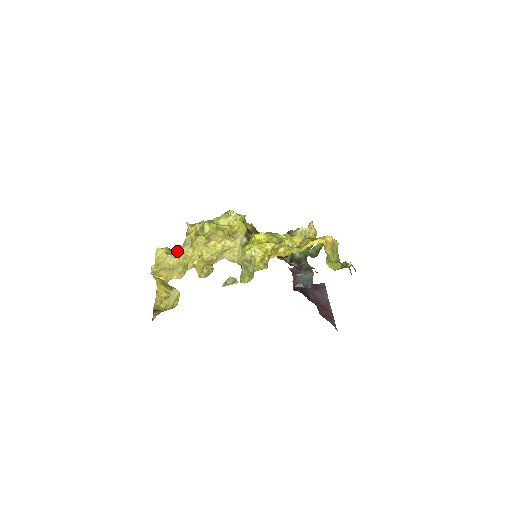
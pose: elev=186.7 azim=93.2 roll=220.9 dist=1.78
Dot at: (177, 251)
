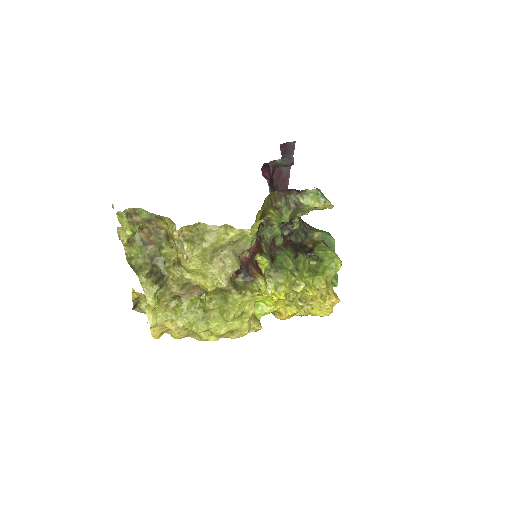
Dot at: occluded
